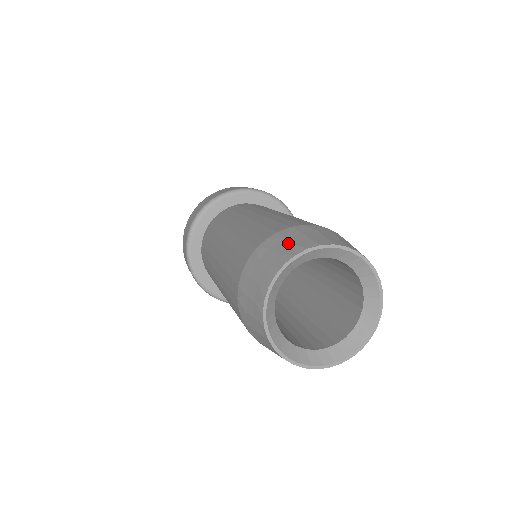
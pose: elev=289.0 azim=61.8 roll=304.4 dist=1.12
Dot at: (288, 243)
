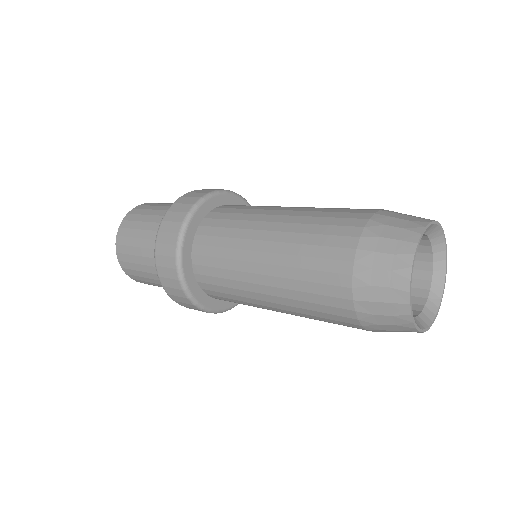
Dot at: (402, 220)
